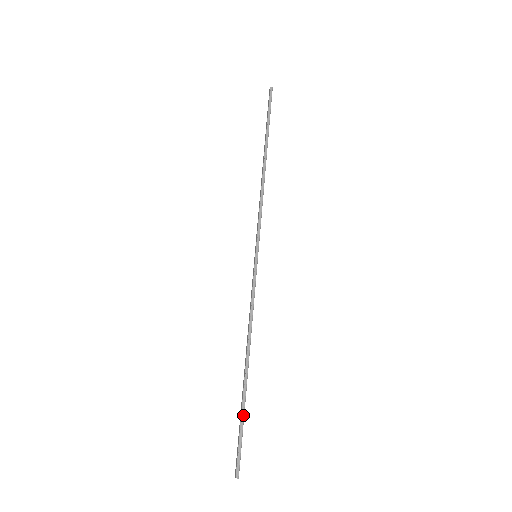
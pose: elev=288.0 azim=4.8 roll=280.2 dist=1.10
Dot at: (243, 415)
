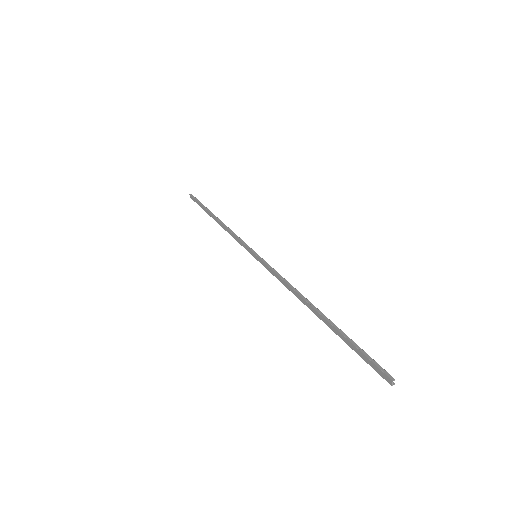
Dot at: (347, 337)
